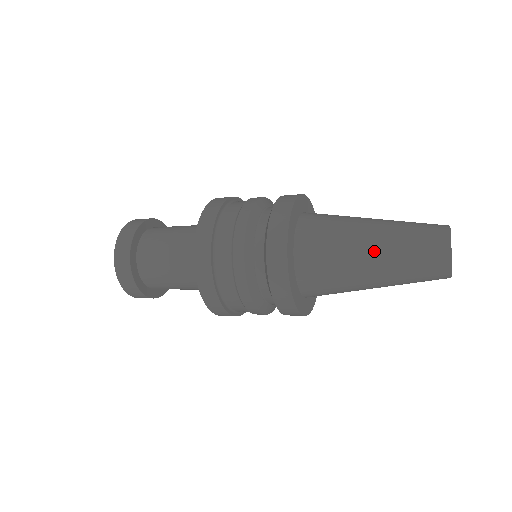
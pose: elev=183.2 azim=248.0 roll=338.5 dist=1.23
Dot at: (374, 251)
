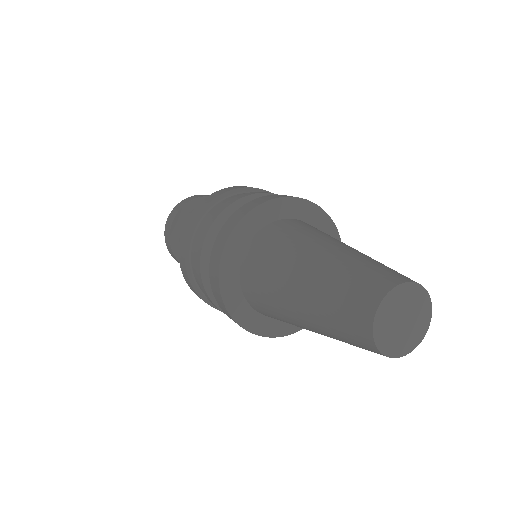
Dot at: (298, 294)
